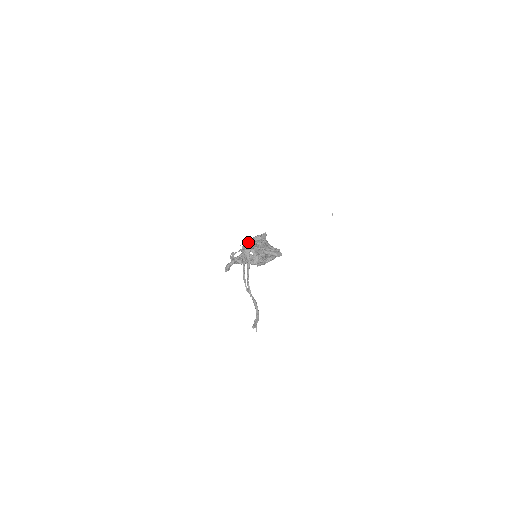
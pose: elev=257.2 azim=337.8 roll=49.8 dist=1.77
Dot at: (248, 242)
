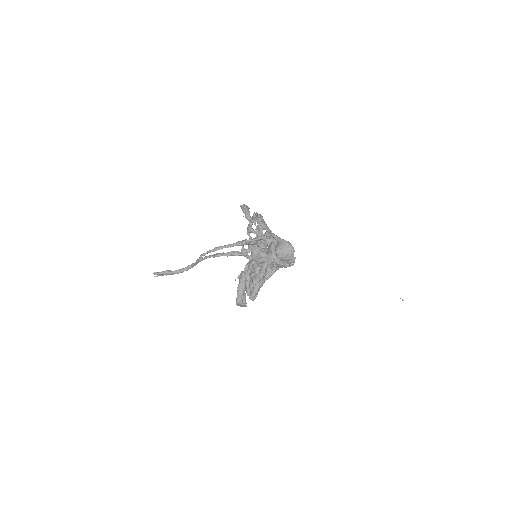
Dot at: (272, 243)
